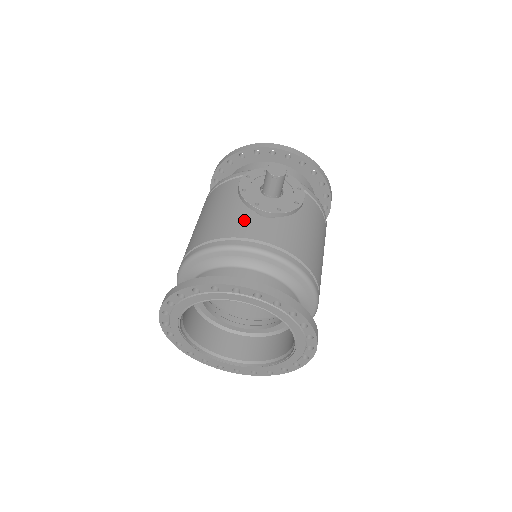
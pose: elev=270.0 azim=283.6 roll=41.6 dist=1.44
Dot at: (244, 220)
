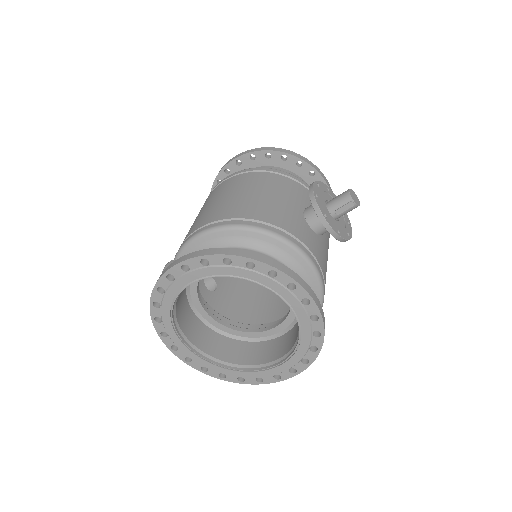
Dot at: (297, 221)
